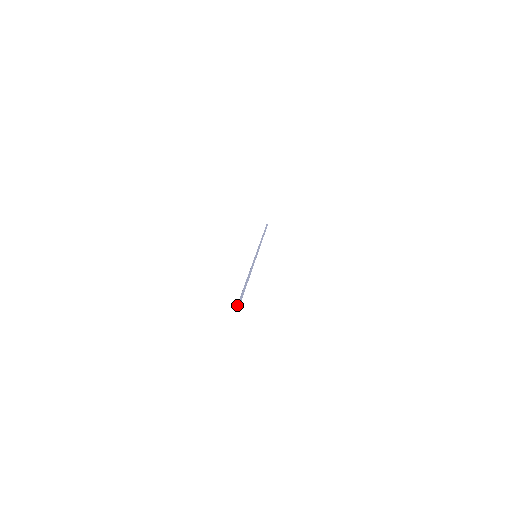
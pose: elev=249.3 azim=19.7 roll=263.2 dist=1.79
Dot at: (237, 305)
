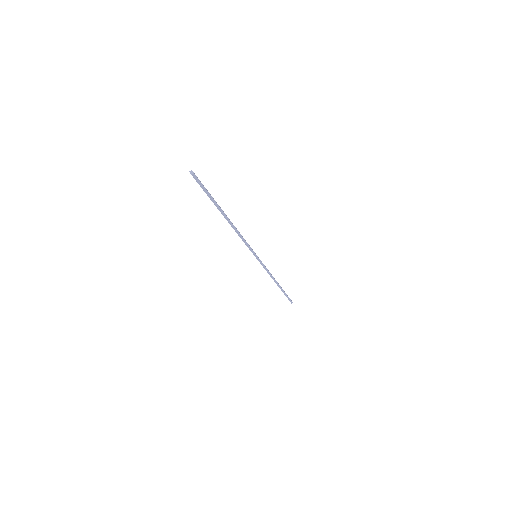
Dot at: occluded
